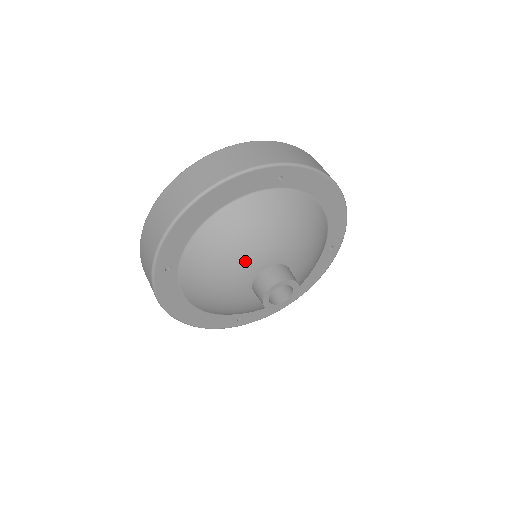
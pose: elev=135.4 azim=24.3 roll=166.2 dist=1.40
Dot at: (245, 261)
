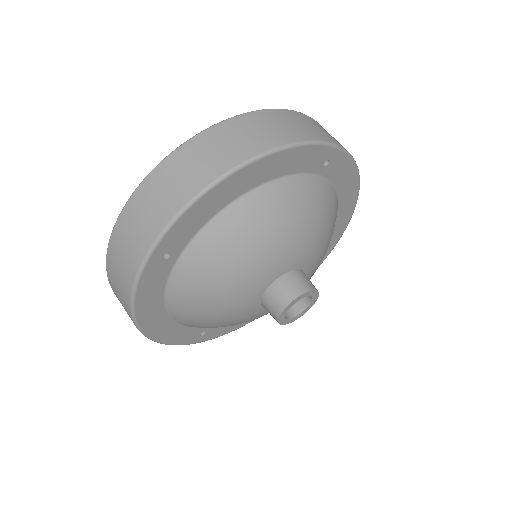
Dot at: (271, 259)
